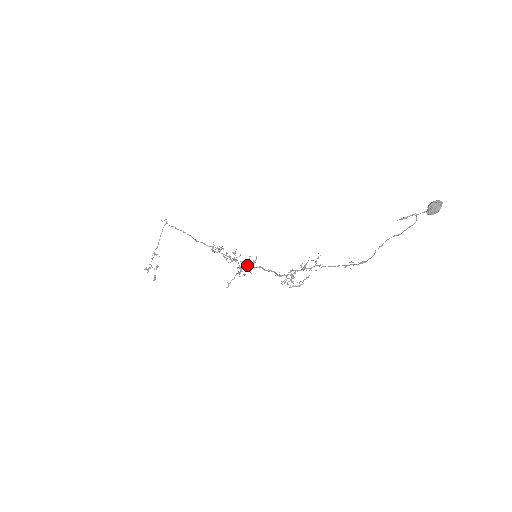
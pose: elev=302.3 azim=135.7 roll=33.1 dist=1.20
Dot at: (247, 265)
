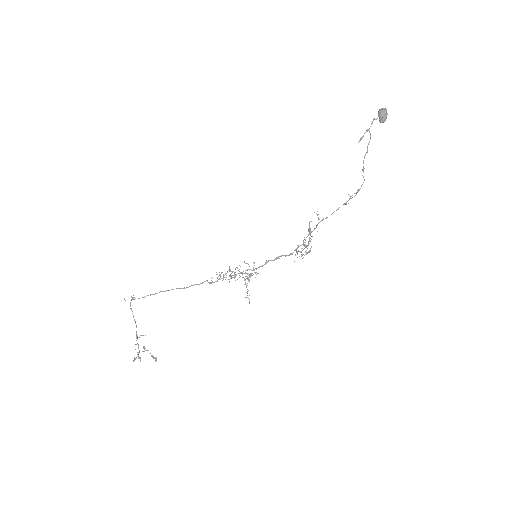
Dot at: (254, 269)
